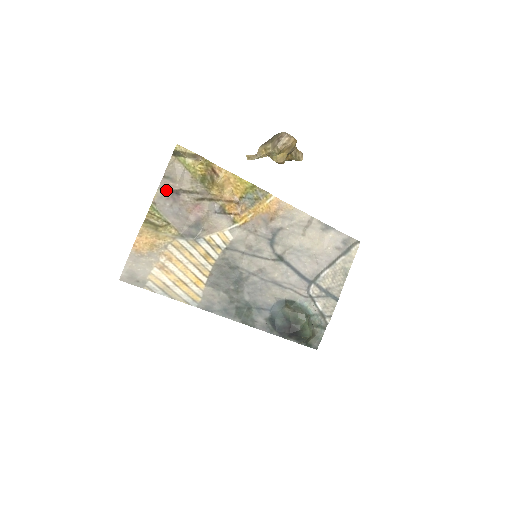
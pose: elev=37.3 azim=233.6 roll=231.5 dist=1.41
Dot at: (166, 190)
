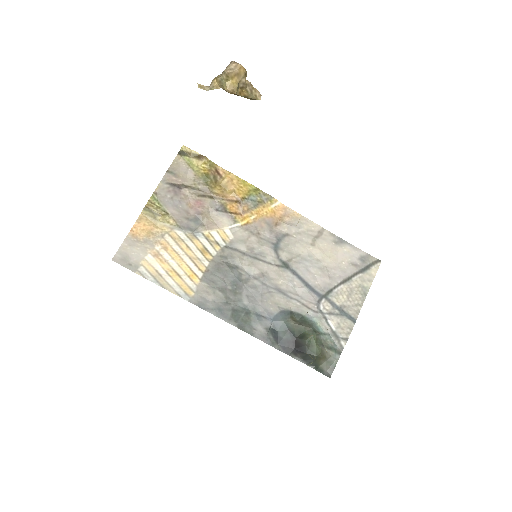
Dot at: (168, 183)
